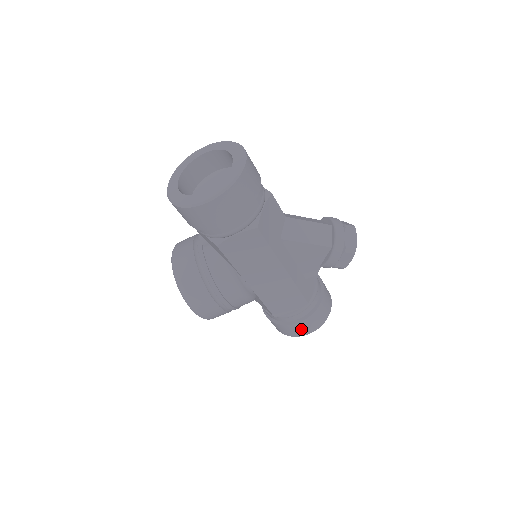
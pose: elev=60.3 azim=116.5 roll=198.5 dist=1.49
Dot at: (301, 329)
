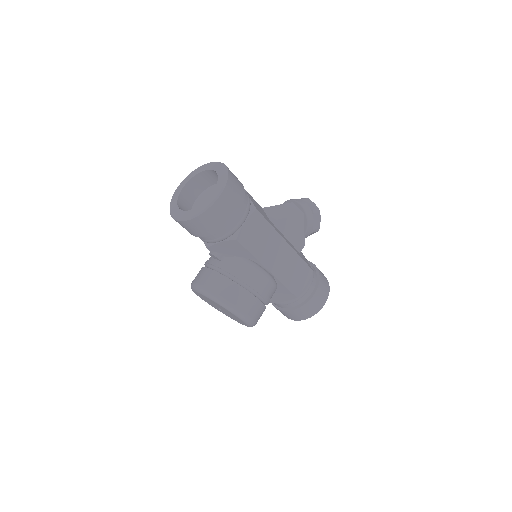
Dot at: (319, 300)
